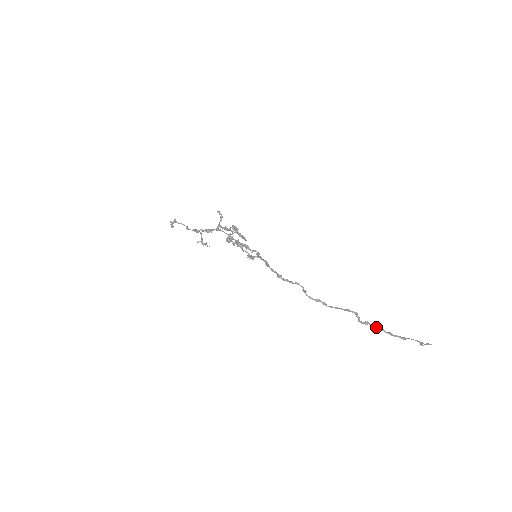
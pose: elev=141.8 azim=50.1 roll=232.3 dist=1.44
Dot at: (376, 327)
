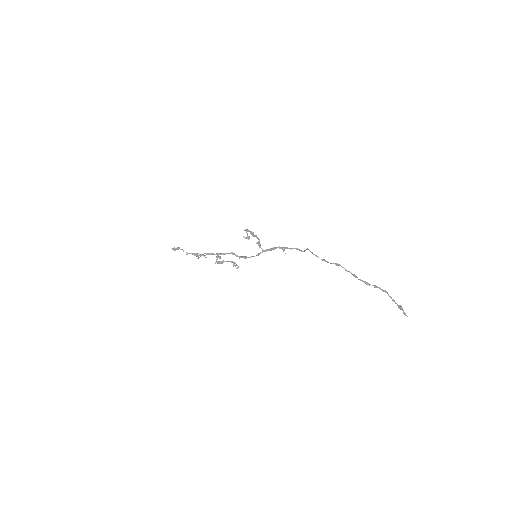
Dot at: (363, 281)
